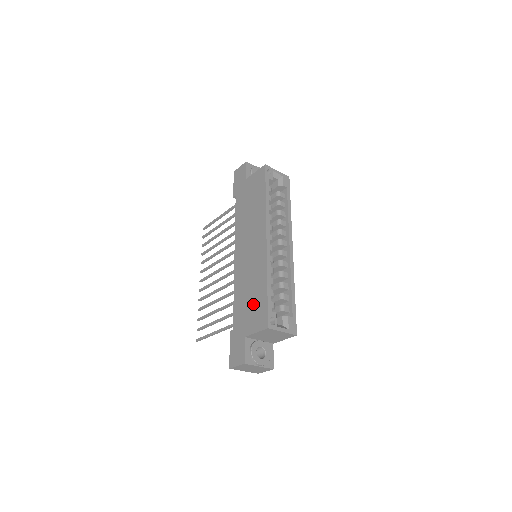
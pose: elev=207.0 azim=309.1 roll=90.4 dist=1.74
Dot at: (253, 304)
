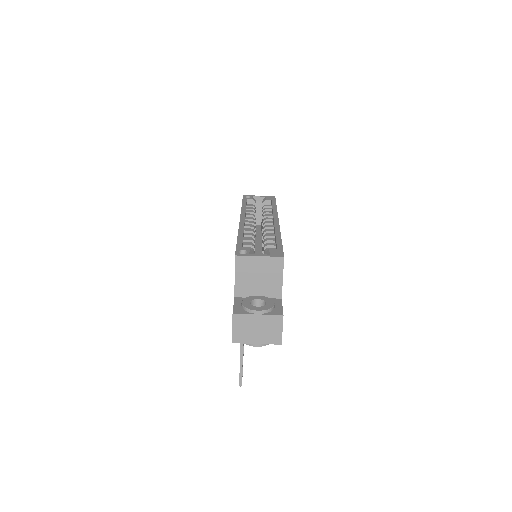
Dot at: occluded
